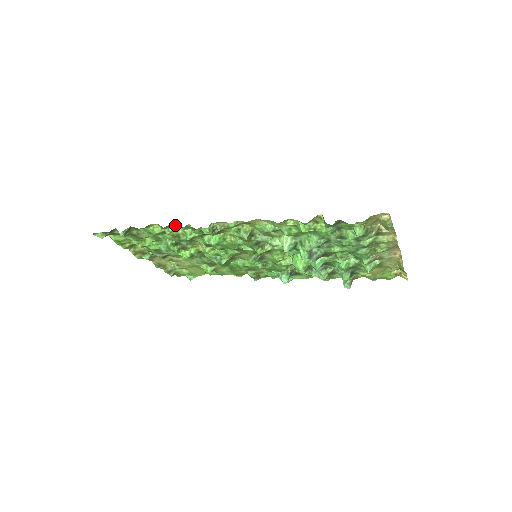
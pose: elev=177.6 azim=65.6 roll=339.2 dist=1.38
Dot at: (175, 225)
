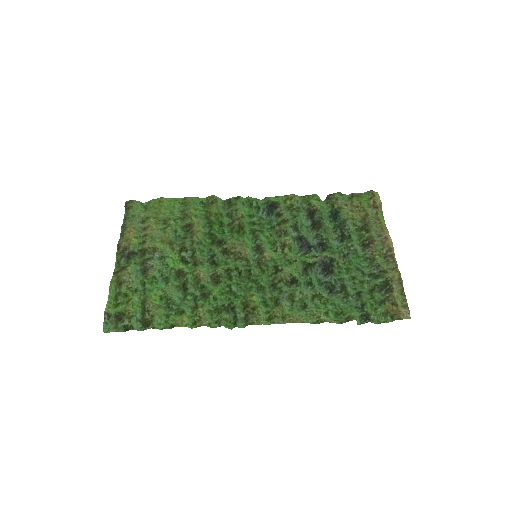
Dot at: (201, 319)
